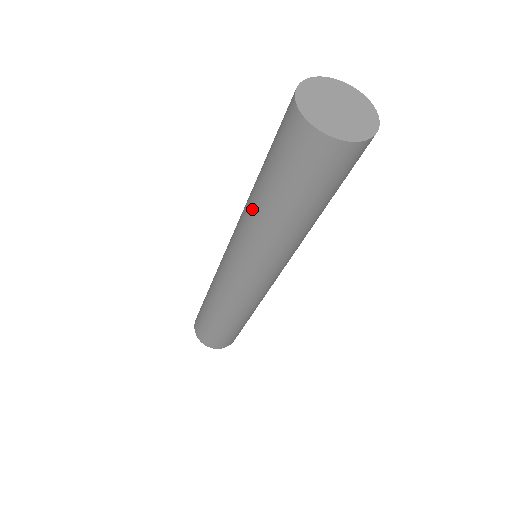
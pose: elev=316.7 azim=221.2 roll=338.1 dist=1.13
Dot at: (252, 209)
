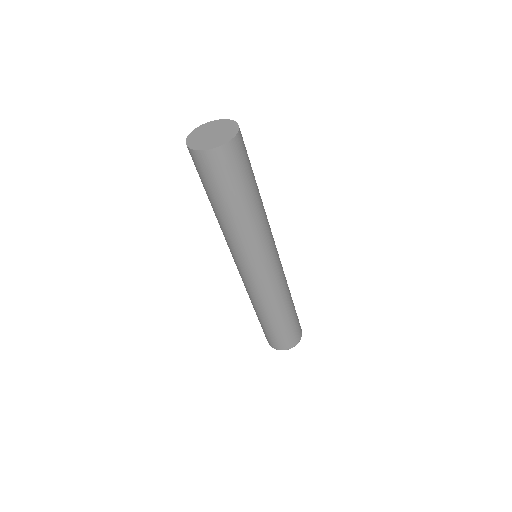
Dot at: occluded
